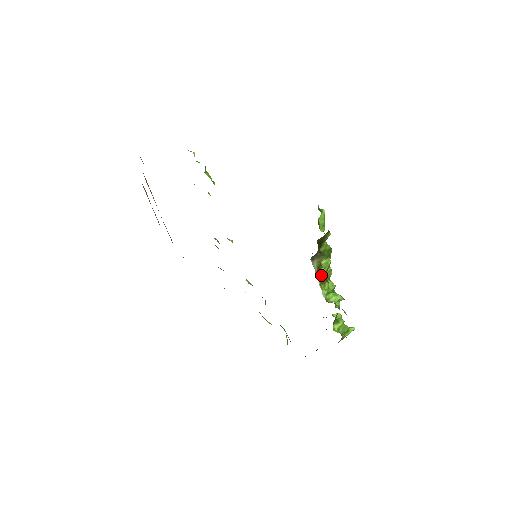
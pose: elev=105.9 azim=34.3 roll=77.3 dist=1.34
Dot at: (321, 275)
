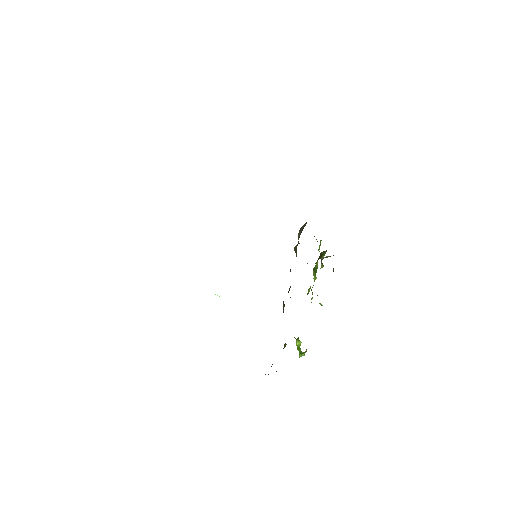
Dot at: occluded
